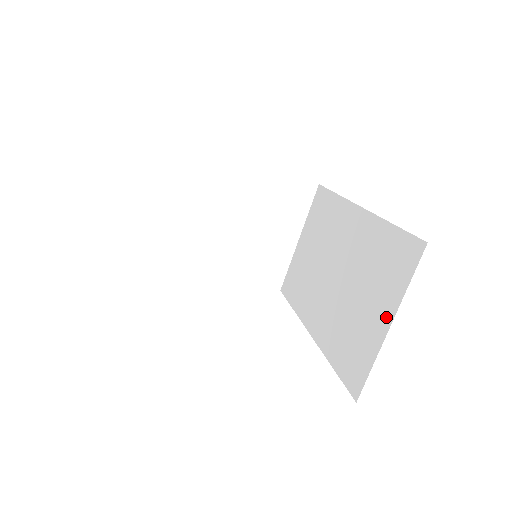
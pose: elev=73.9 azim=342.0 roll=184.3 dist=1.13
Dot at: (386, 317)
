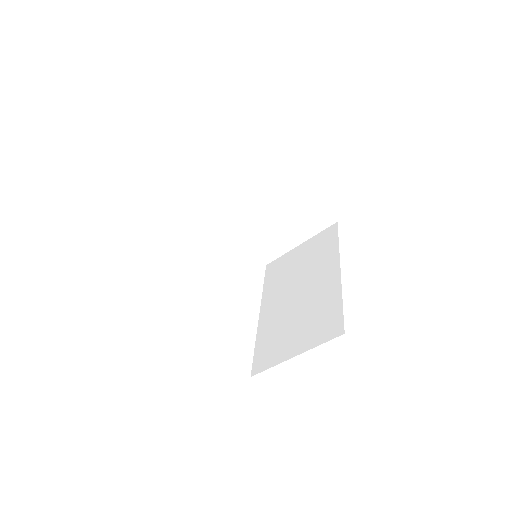
Dot at: (297, 349)
